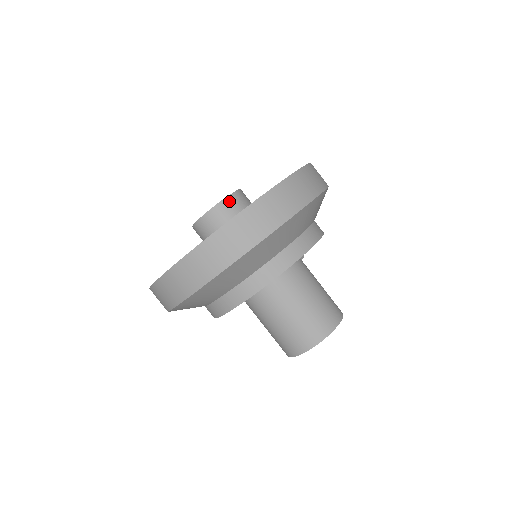
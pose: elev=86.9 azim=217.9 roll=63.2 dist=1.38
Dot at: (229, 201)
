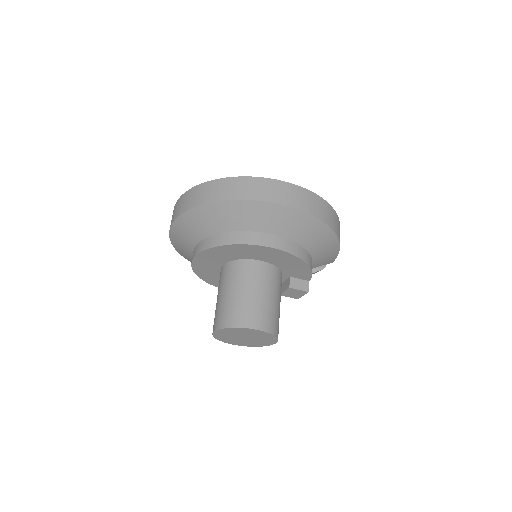
Dot at: occluded
